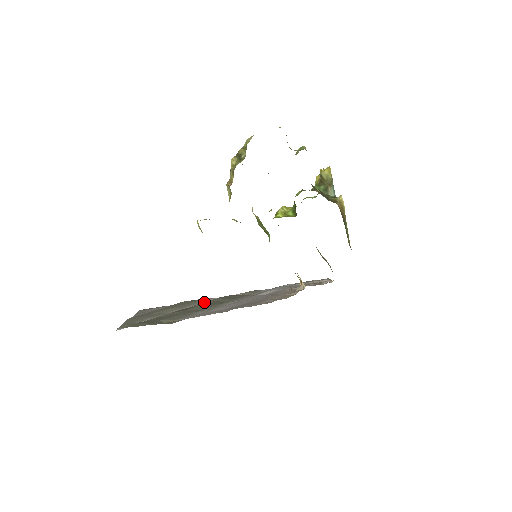
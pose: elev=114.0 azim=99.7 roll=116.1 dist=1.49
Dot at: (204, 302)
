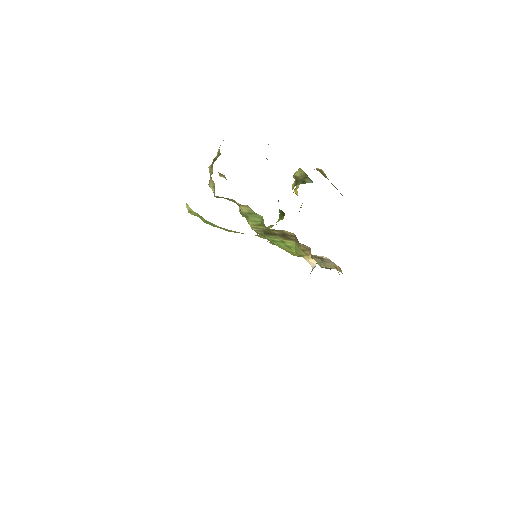
Dot at: occluded
